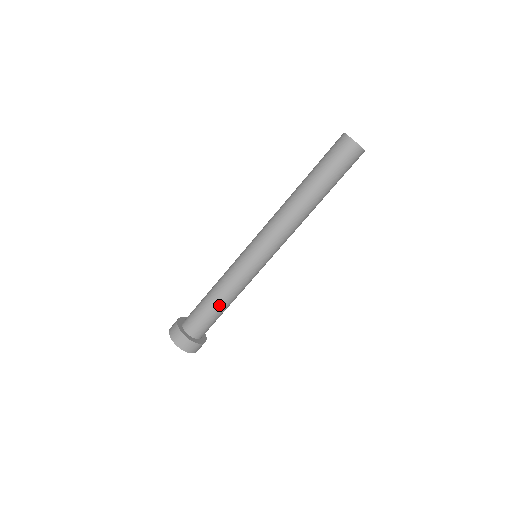
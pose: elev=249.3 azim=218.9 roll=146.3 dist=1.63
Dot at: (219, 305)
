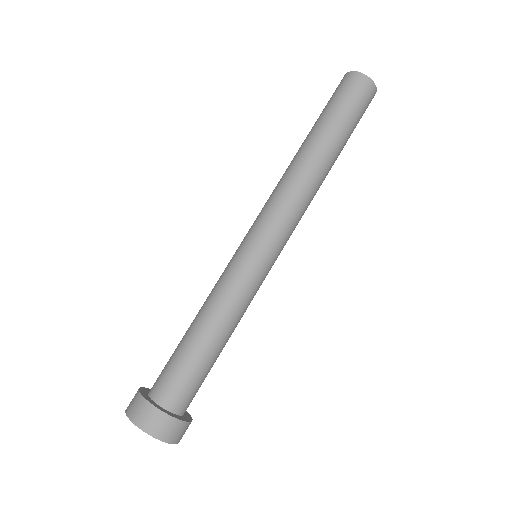
Dot at: (211, 341)
